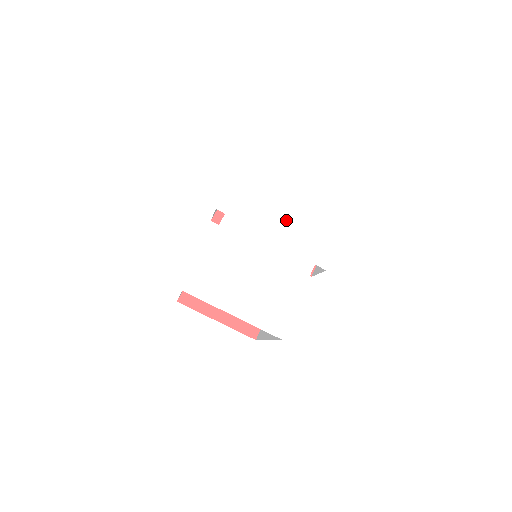
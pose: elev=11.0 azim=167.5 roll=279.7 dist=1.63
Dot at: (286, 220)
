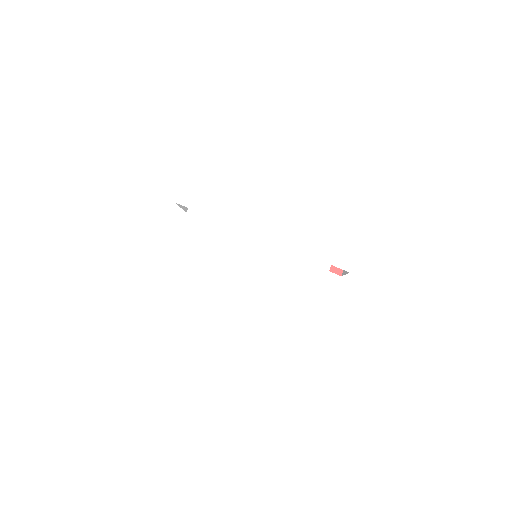
Dot at: (280, 203)
